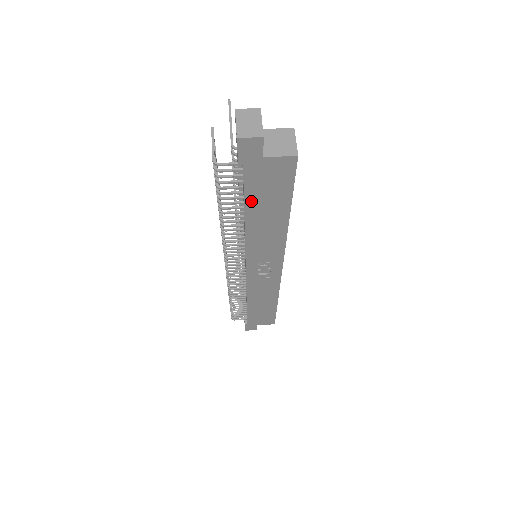
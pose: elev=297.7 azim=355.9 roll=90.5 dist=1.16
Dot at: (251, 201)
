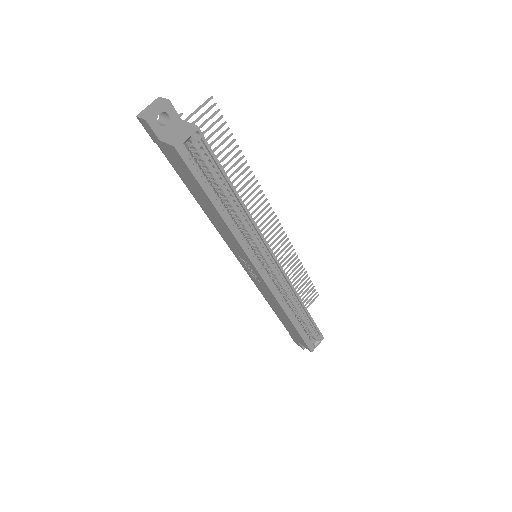
Dot at: (186, 183)
